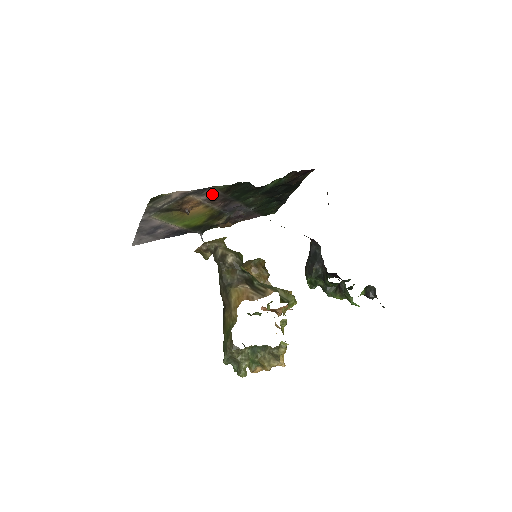
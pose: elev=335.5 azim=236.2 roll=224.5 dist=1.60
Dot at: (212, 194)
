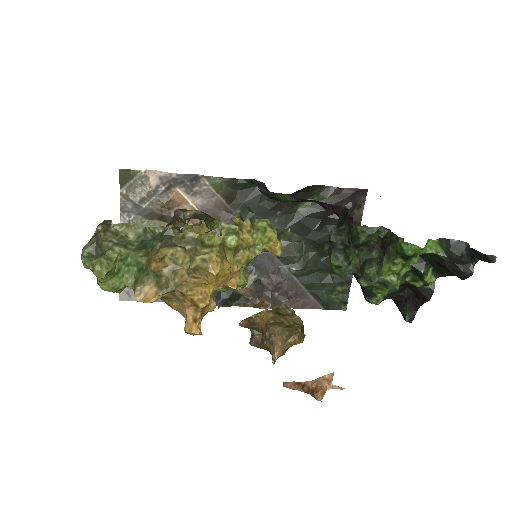
Dot at: (210, 200)
